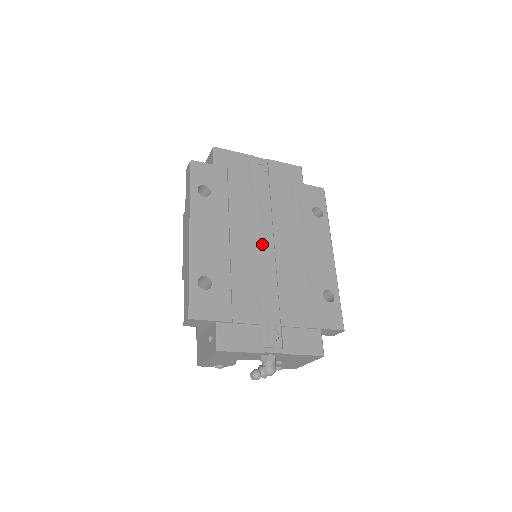
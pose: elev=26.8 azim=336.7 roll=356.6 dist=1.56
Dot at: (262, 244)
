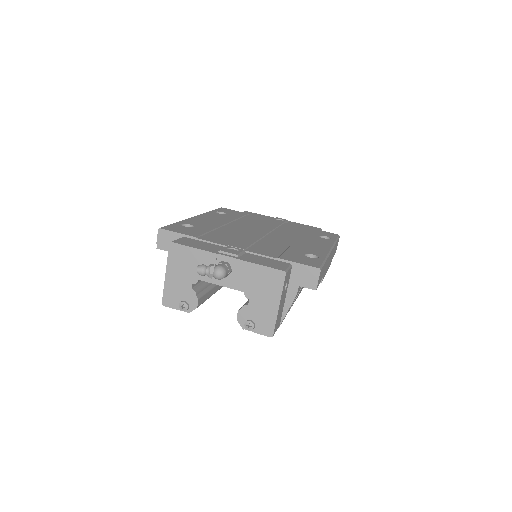
Dot at: (256, 231)
